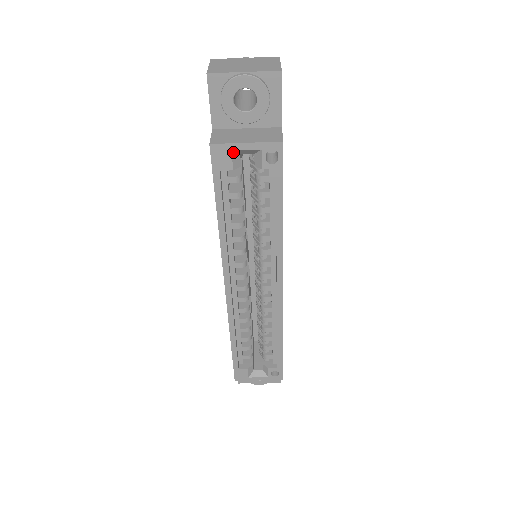
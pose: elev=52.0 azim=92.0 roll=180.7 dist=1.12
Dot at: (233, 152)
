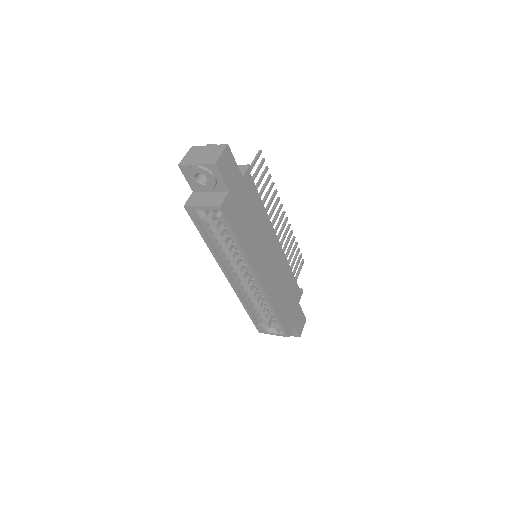
Dot at: (198, 210)
